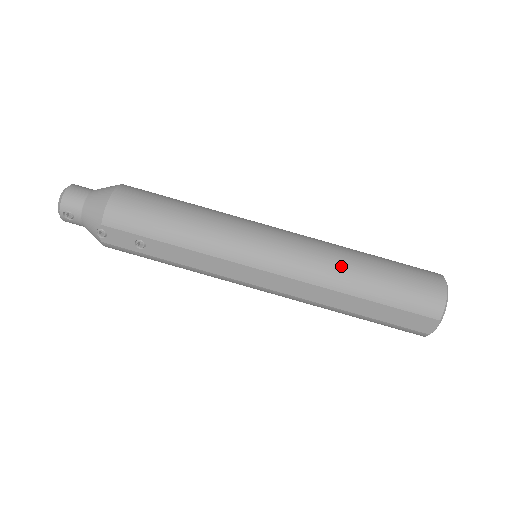
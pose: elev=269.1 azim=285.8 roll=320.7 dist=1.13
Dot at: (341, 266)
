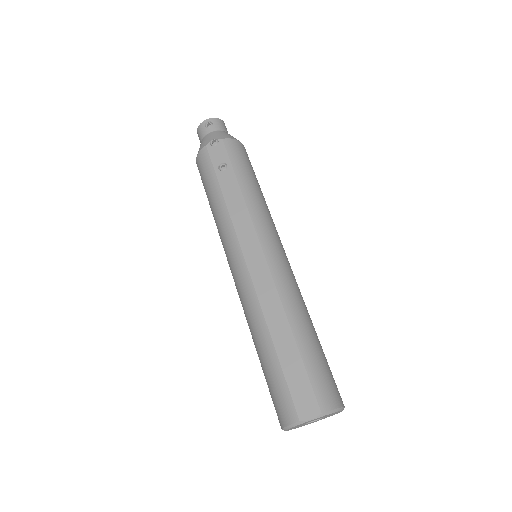
Dot at: (303, 307)
